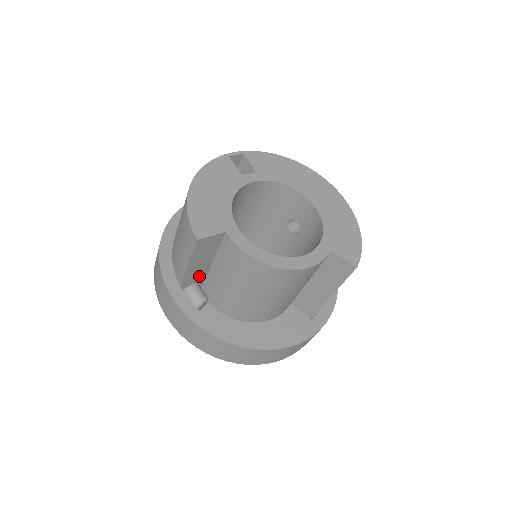
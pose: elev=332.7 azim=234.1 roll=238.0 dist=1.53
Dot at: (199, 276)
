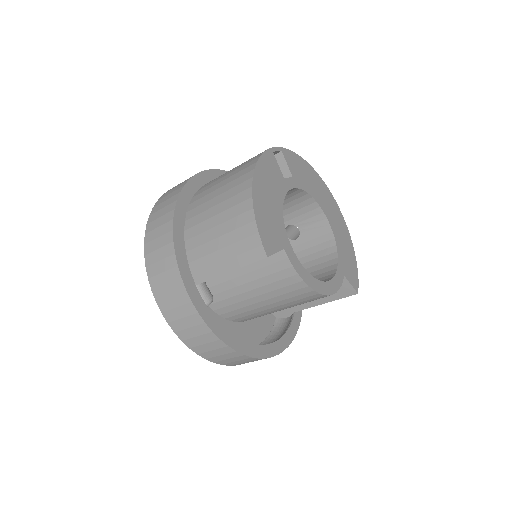
Dot at: occluded
